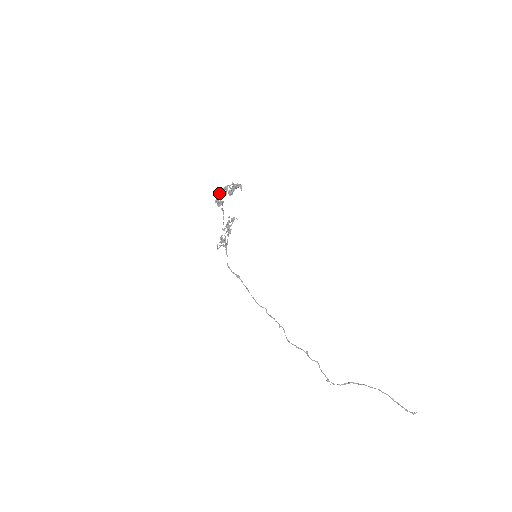
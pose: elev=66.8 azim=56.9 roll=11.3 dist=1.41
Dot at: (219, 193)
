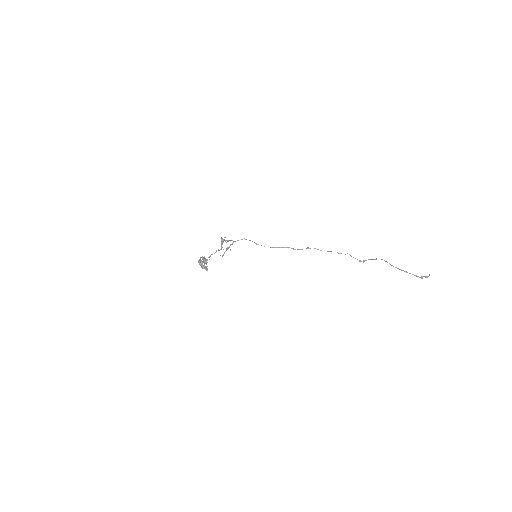
Dot at: (199, 264)
